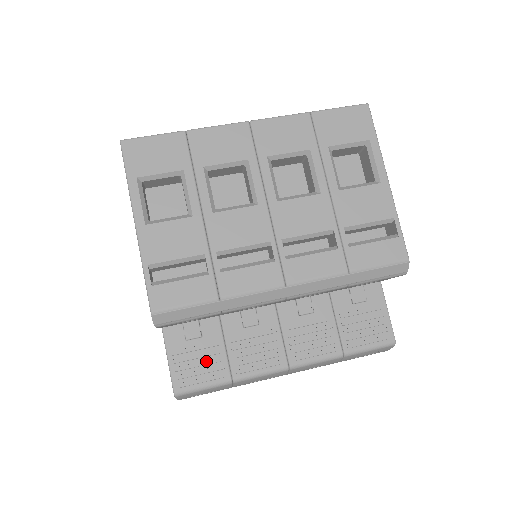
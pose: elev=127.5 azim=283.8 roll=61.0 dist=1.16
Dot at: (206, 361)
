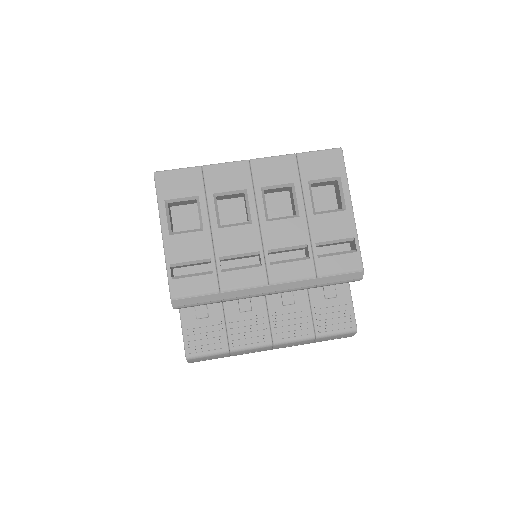
Dot at: (211, 335)
